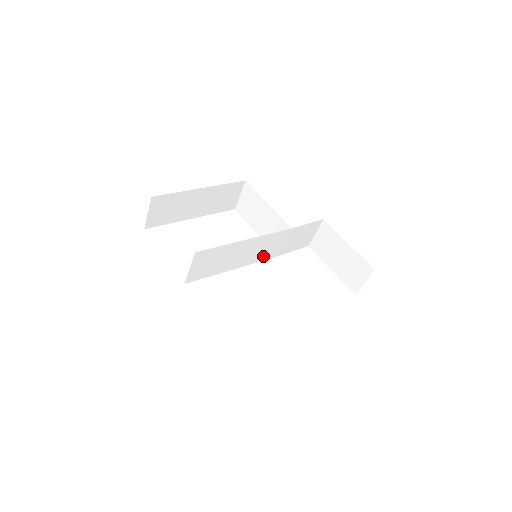
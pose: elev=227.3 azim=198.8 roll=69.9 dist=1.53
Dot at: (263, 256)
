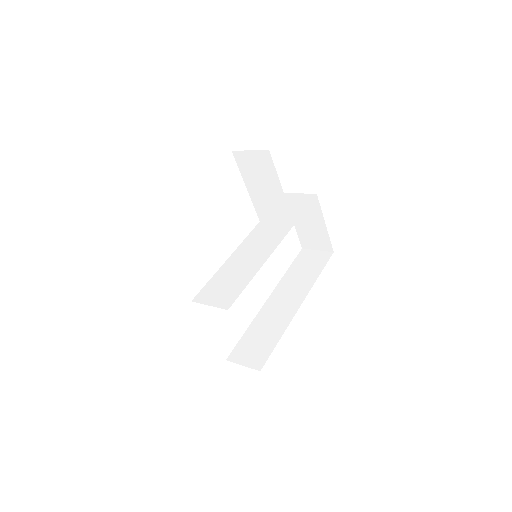
Dot at: (254, 236)
